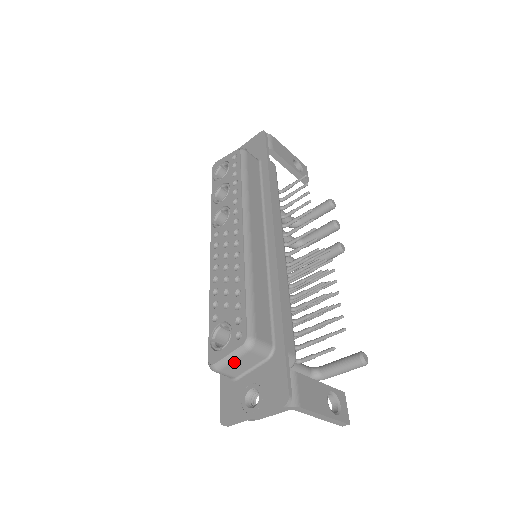
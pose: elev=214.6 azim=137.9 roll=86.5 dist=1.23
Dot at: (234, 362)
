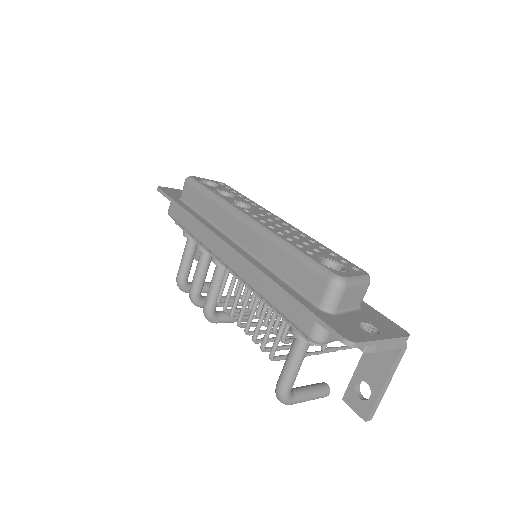
Dot at: (356, 287)
